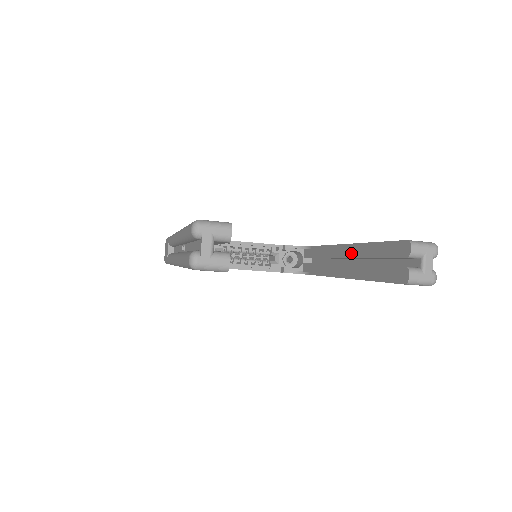
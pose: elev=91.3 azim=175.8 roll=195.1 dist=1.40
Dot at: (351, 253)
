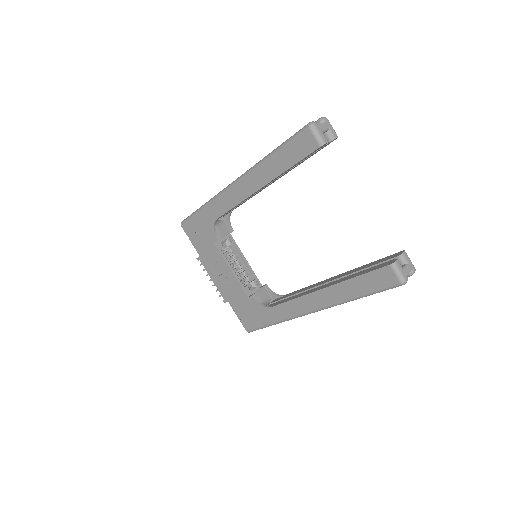
Dot at: (336, 277)
